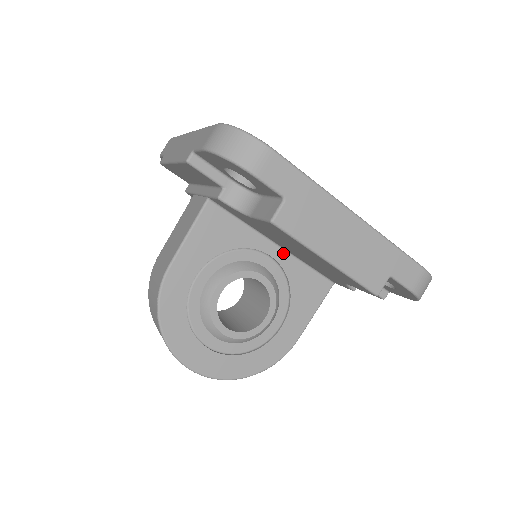
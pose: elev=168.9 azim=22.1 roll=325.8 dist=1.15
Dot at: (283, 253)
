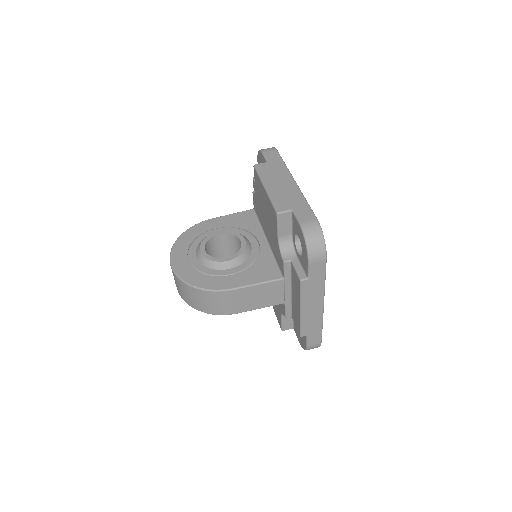
Dot at: (267, 246)
